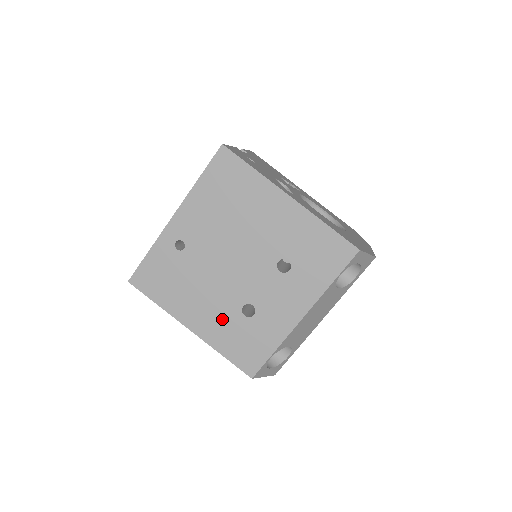
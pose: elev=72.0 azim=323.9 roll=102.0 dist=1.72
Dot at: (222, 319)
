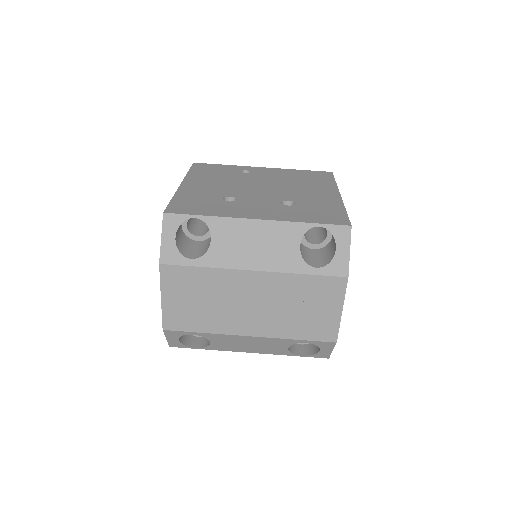
Dot at: (208, 192)
